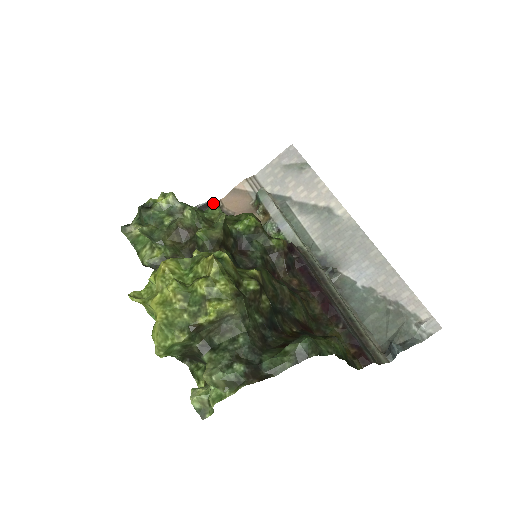
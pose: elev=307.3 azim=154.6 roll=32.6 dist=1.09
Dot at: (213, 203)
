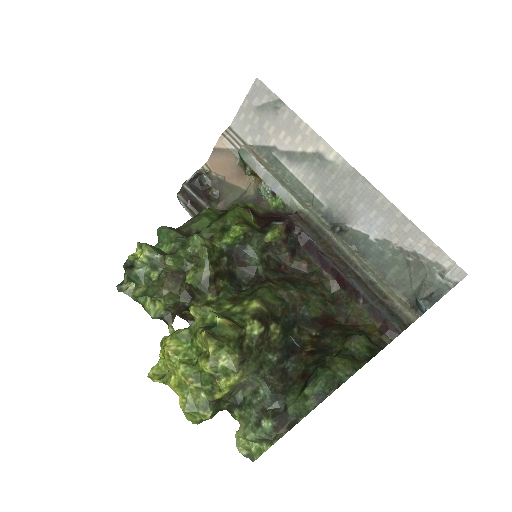
Dot at: (199, 173)
